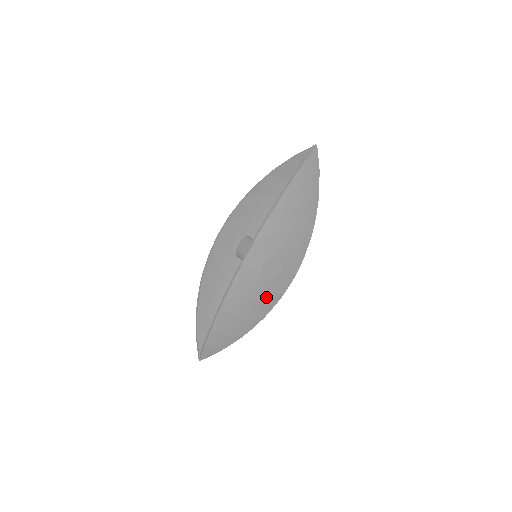
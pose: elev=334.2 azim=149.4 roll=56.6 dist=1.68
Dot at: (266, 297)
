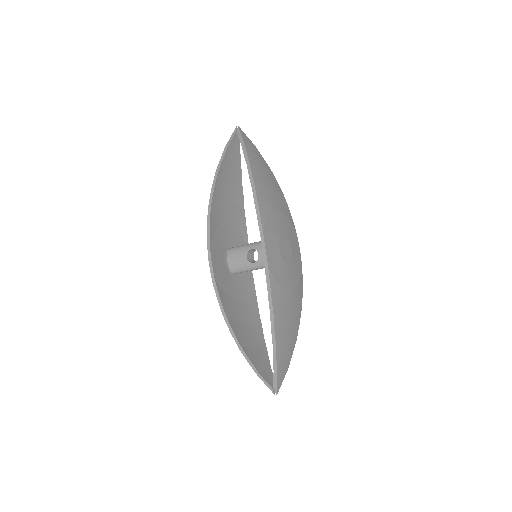
Dot at: (295, 283)
